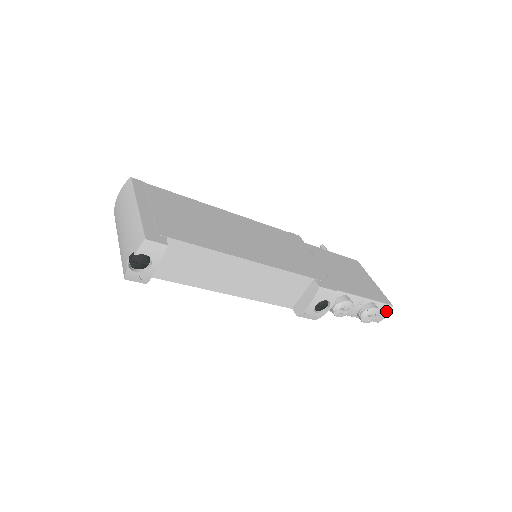
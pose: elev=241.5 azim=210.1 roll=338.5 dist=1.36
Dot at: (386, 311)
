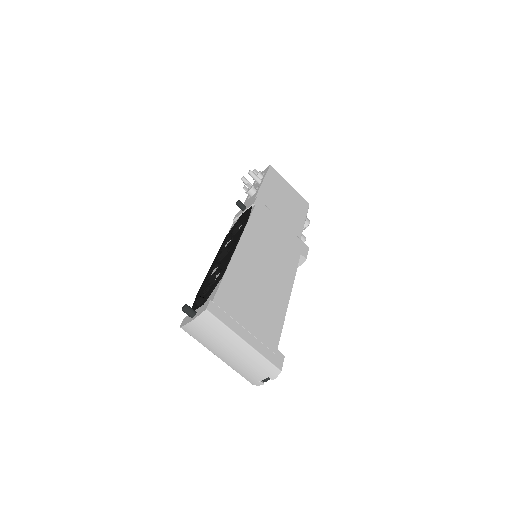
Dot at: occluded
